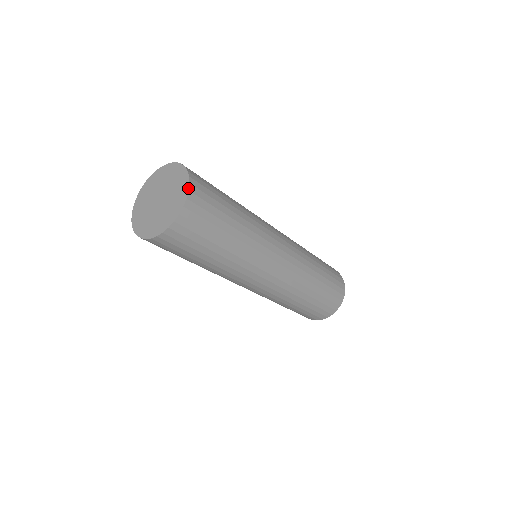
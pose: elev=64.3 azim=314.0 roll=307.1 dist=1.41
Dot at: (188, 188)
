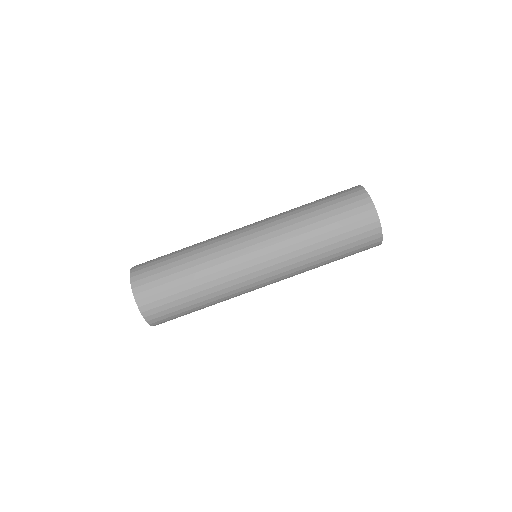
Dot at: (133, 293)
